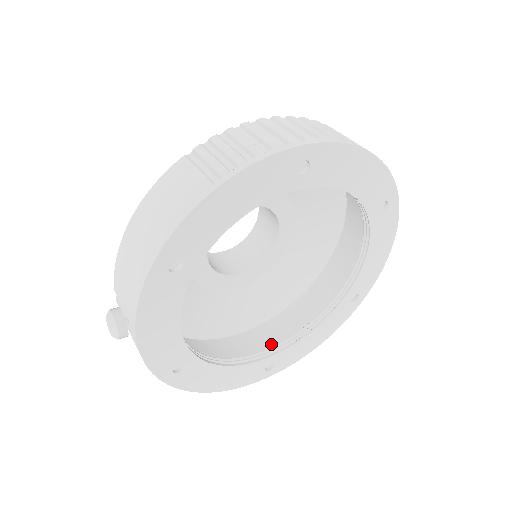
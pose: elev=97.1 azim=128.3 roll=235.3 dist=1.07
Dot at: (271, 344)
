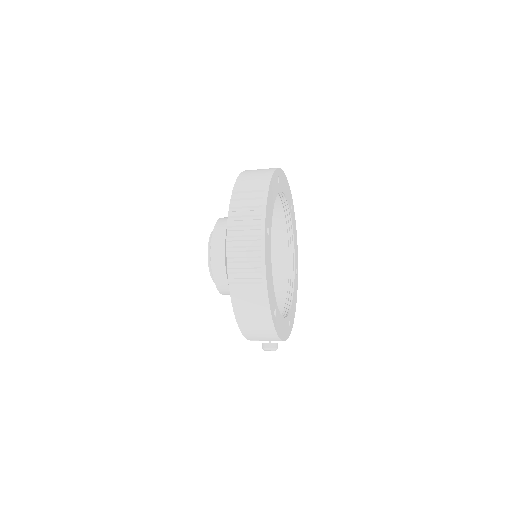
Dot at: (284, 263)
